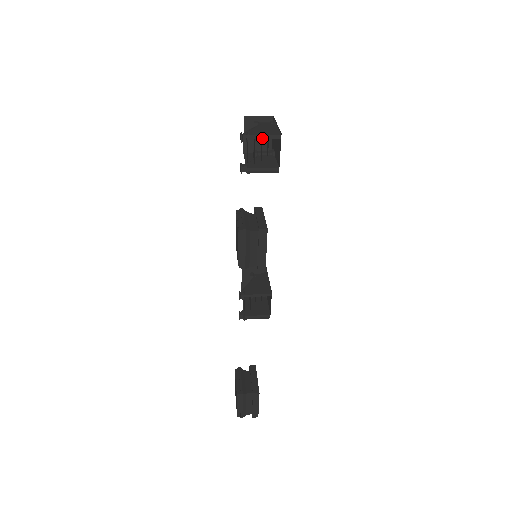
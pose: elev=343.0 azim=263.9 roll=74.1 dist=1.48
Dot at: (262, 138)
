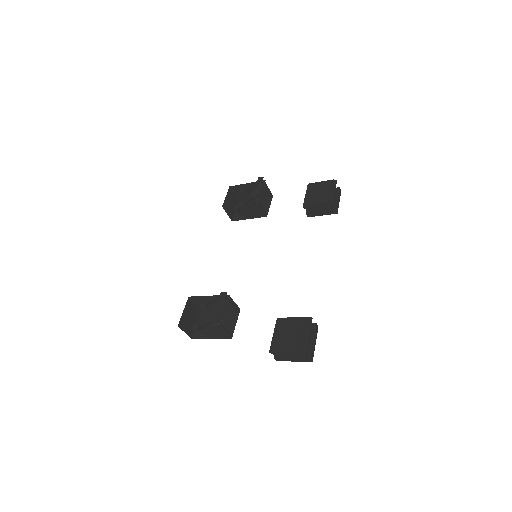
Dot at: (267, 189)
